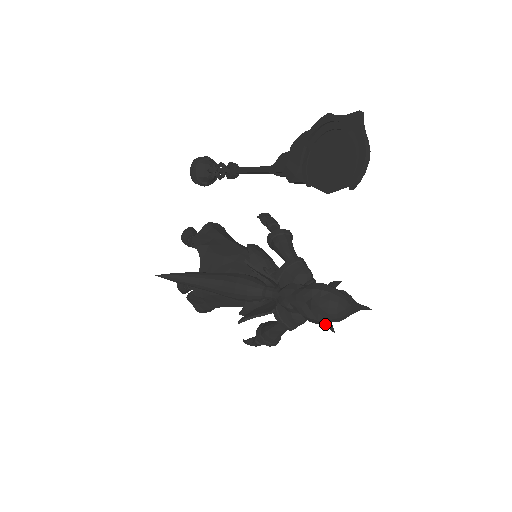
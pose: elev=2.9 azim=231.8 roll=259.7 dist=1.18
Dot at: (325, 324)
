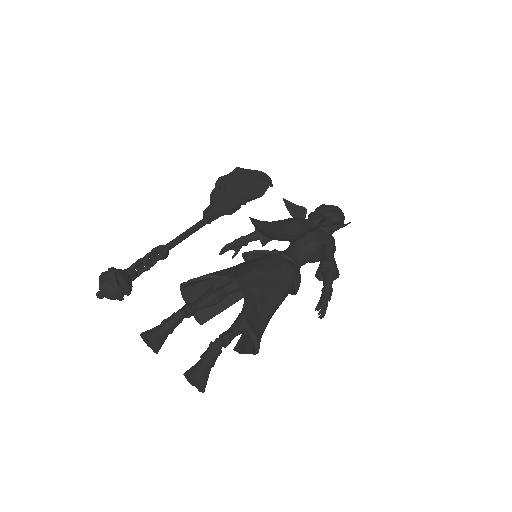
Dot at: (343, 226)
